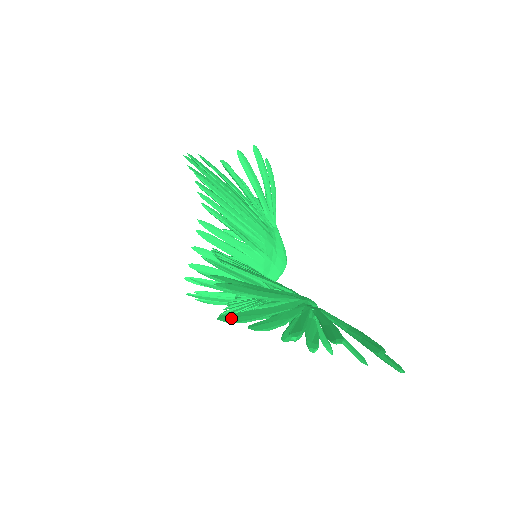
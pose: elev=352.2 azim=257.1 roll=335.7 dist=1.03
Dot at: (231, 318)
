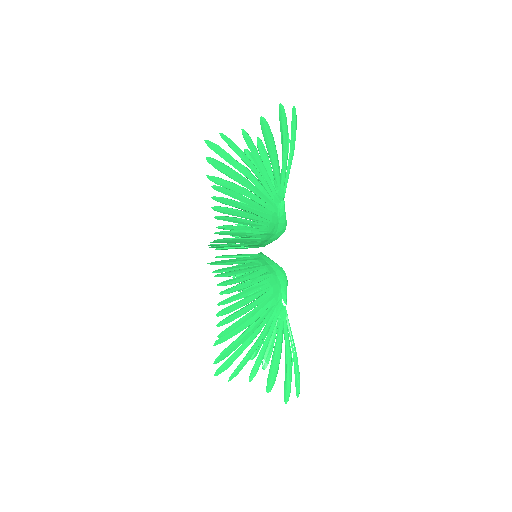
Dot at: (222, 370)
